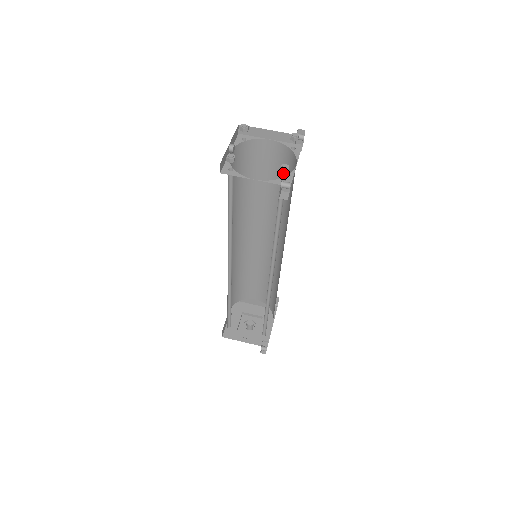
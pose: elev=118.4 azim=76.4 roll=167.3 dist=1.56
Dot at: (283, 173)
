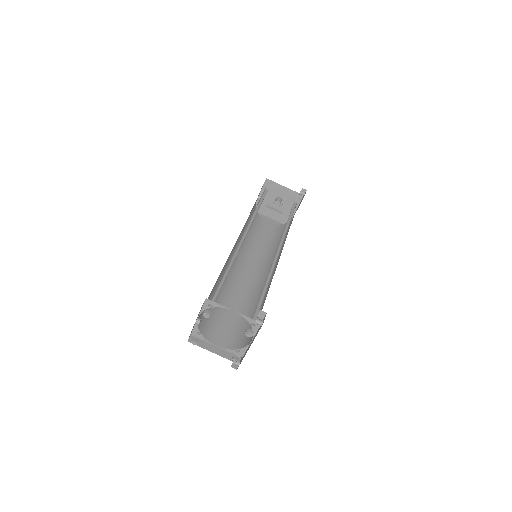
Dot at: occluded
